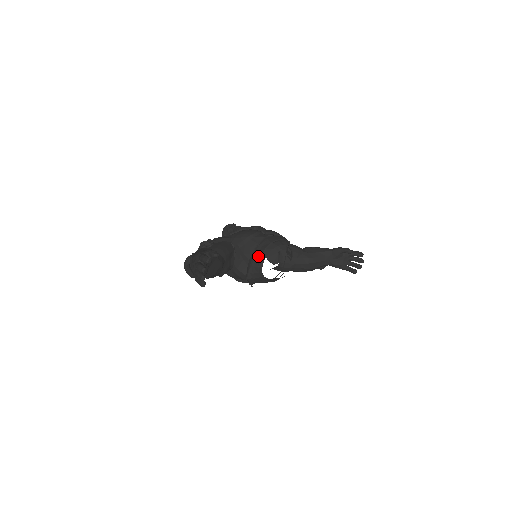
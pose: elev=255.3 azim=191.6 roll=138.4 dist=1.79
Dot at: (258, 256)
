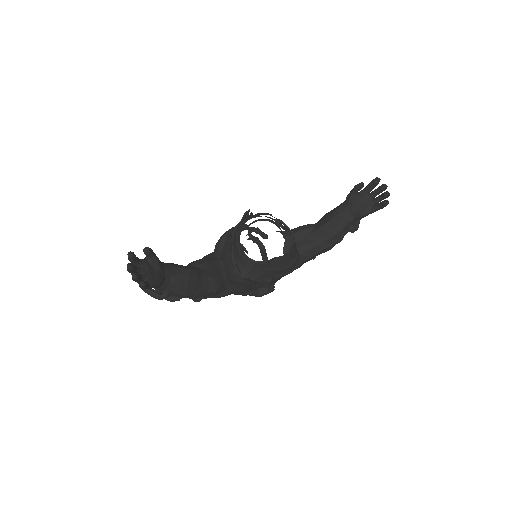
Dot at: (234, 244)
